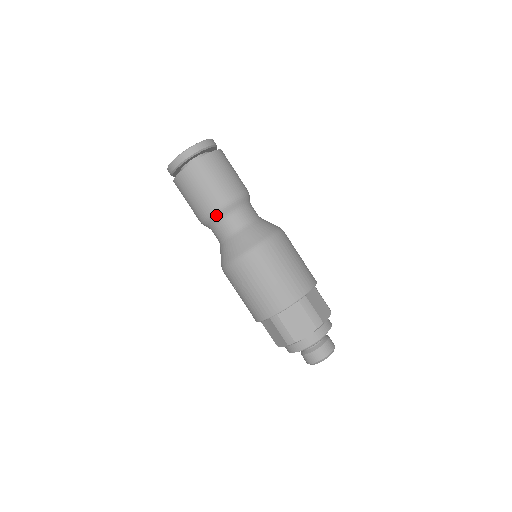
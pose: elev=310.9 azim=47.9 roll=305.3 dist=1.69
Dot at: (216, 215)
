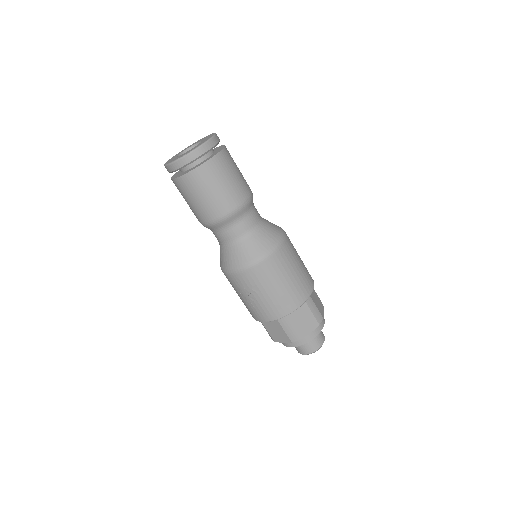
Dot at: (227, 219)
